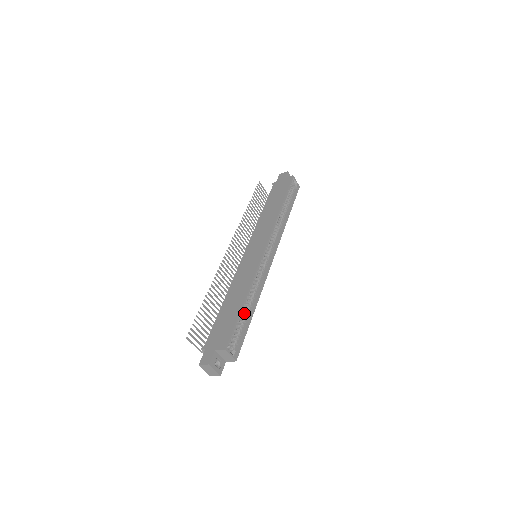
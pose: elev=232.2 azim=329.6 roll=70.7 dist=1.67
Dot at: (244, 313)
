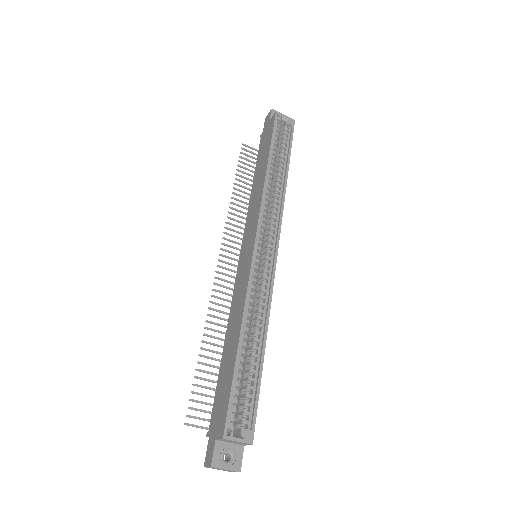
Dot at: (249, 358)
